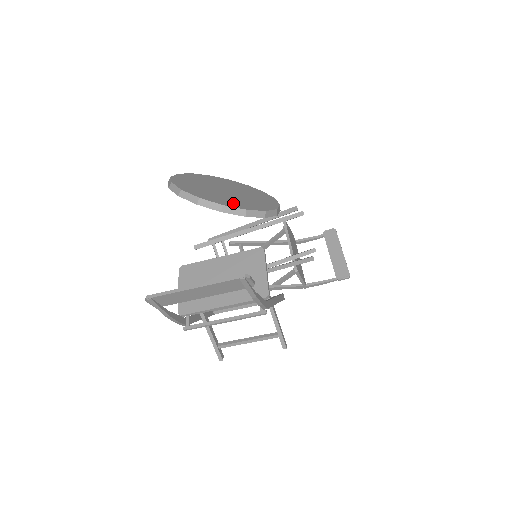
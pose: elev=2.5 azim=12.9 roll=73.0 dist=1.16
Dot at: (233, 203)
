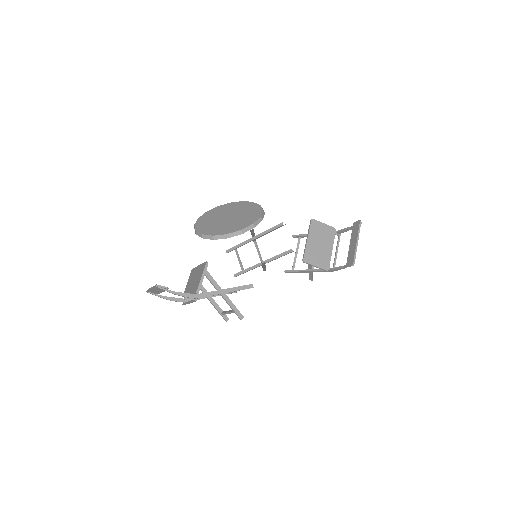
Dot at: (213, 231)
